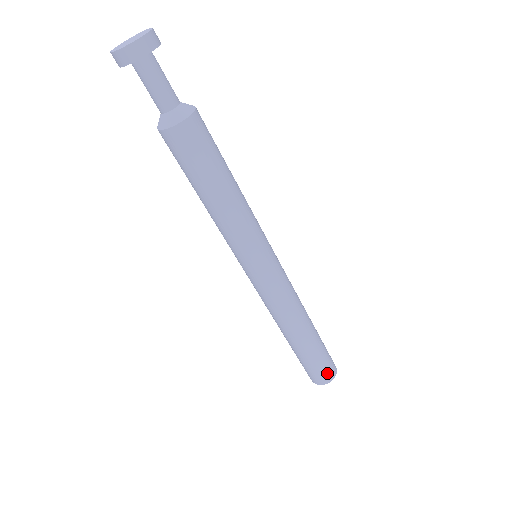
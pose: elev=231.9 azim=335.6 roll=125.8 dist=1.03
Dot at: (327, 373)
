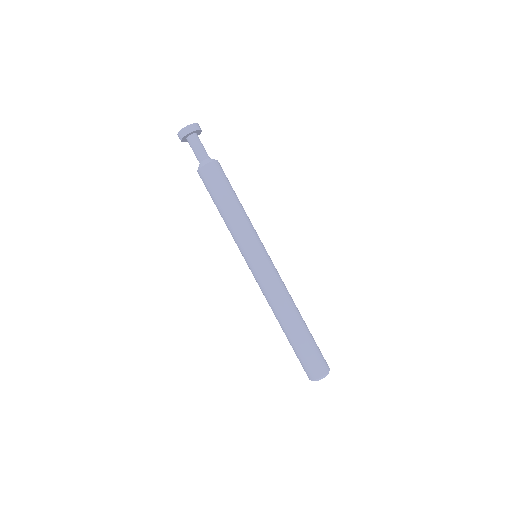
Dot at: (316, 367)
